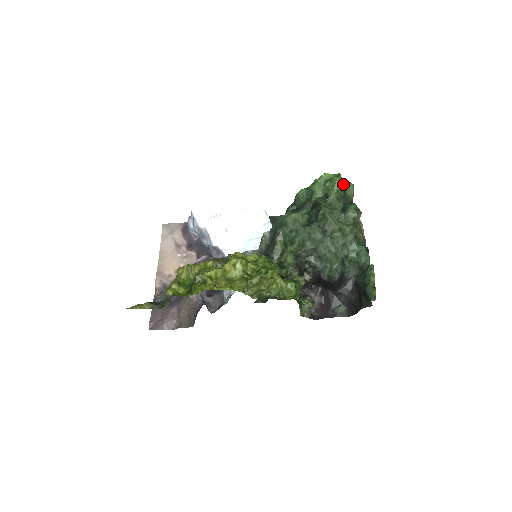
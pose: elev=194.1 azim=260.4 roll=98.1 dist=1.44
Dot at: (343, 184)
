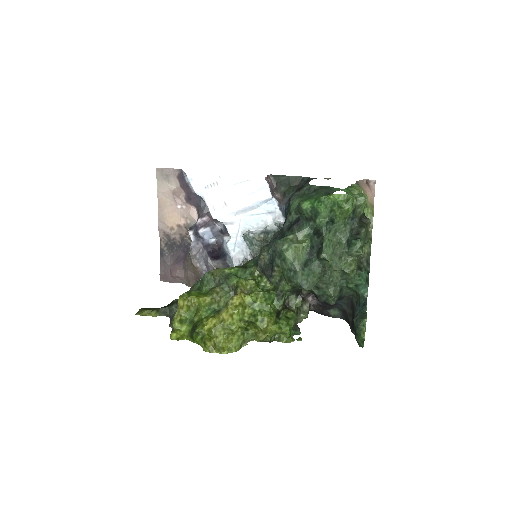
Dot at: (354, 201)
